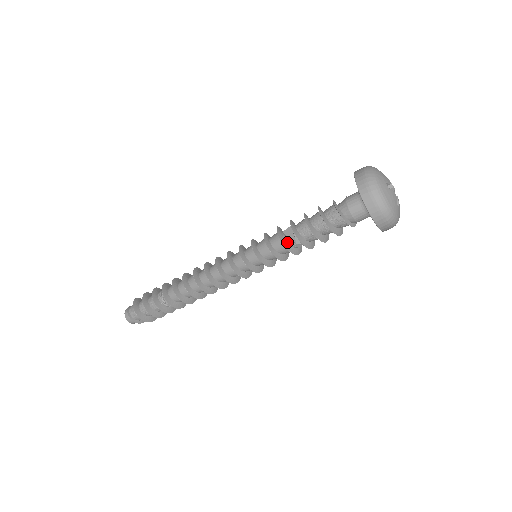
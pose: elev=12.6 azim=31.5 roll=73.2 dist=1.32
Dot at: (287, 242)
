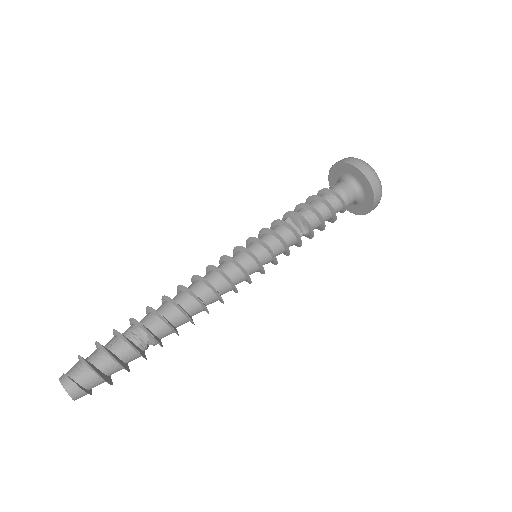
Dot at: (296, 233)
